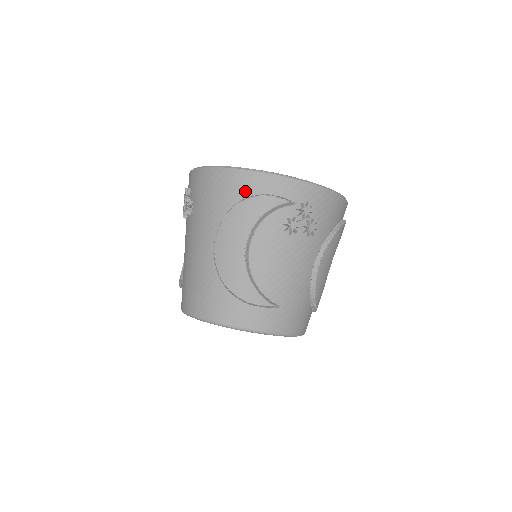
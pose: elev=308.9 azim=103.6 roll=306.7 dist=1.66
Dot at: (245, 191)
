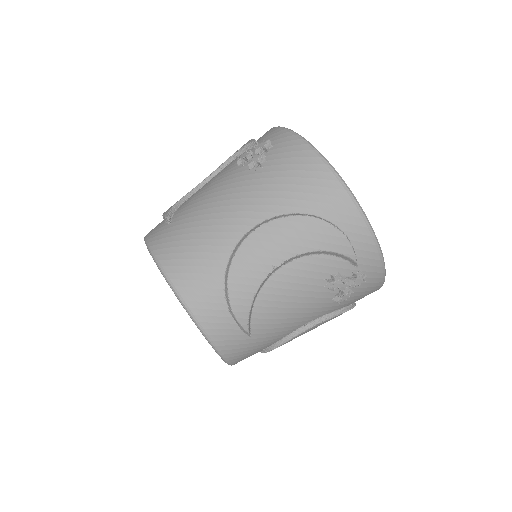
Dot at: (332, 213)
